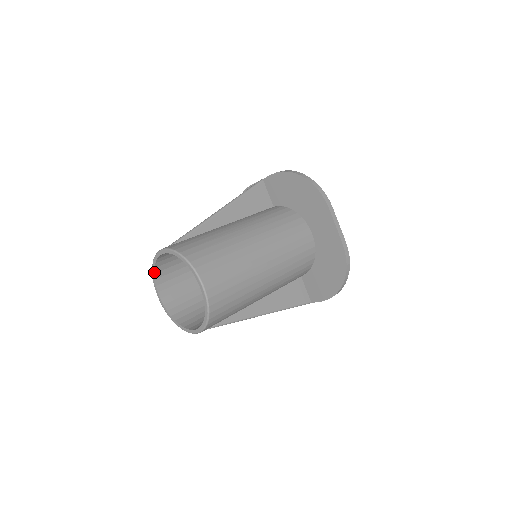
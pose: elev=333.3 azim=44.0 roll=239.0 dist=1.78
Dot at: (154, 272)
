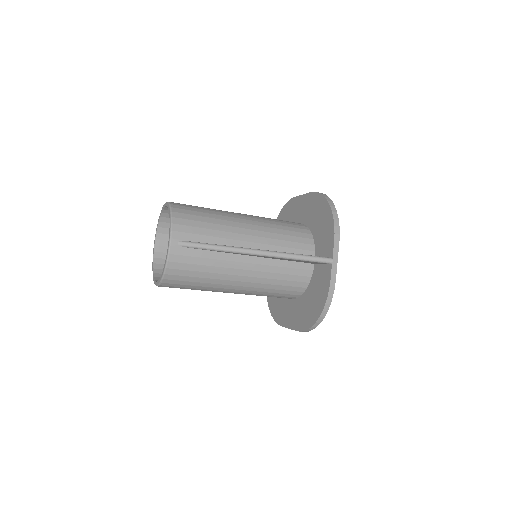
Dot at: (153, 272)
